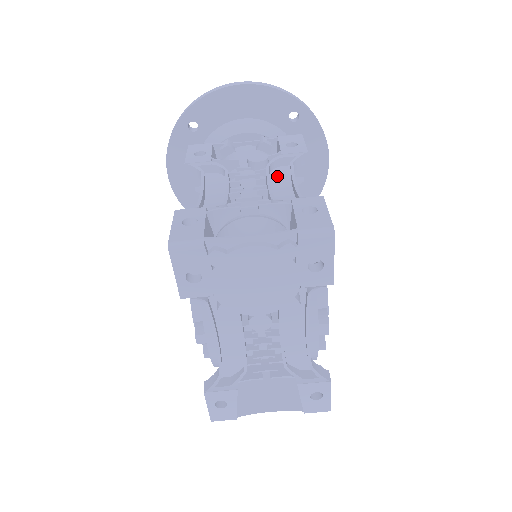
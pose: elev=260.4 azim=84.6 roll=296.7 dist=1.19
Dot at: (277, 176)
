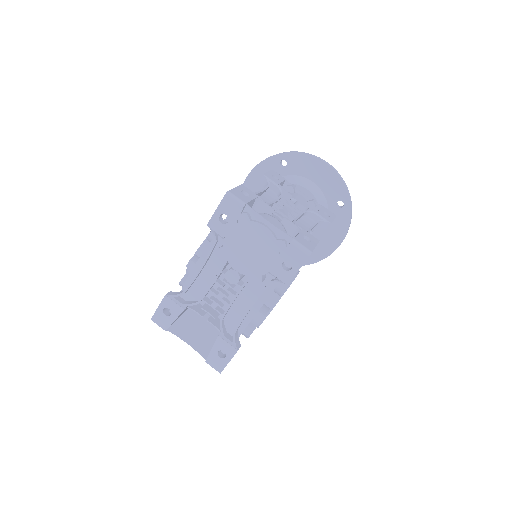
Dot at: (305, 220)
